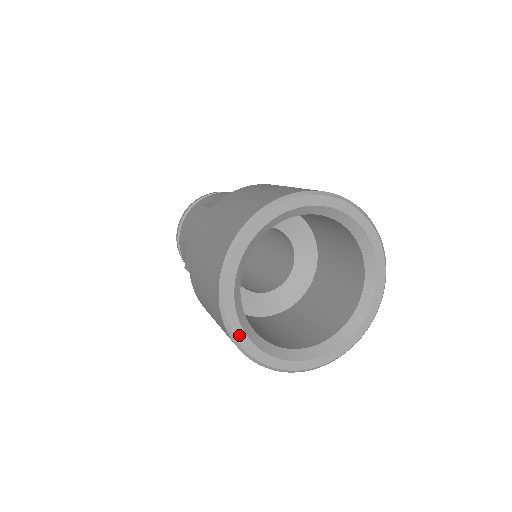
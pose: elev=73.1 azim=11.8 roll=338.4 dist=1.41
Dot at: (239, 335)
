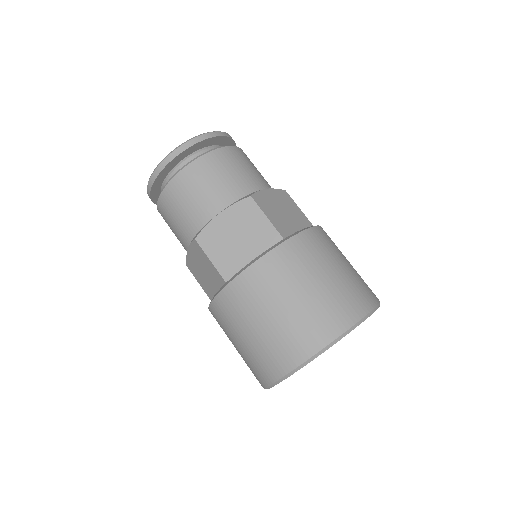
Dot at: occluded
